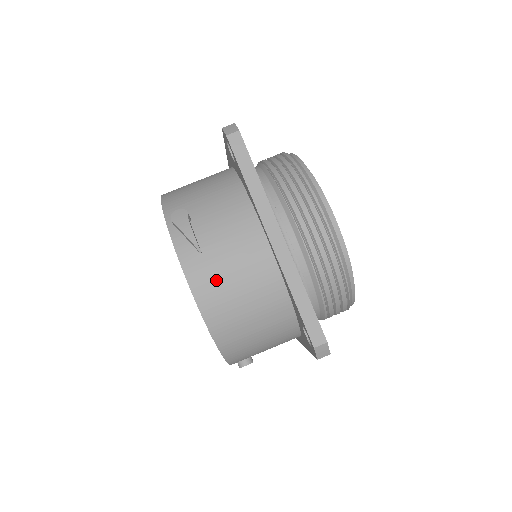
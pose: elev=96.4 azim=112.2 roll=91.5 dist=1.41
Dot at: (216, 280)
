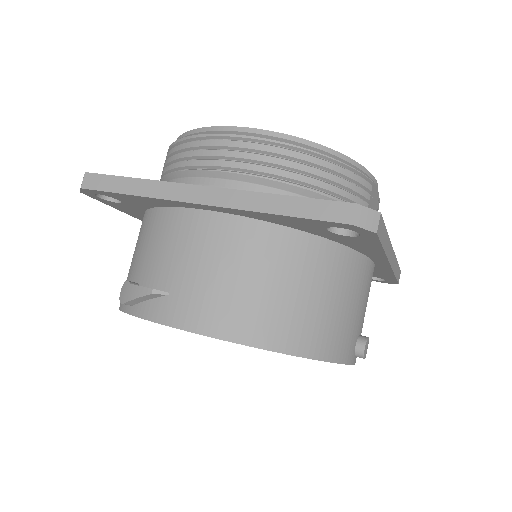
Dot at: (205, 297)
